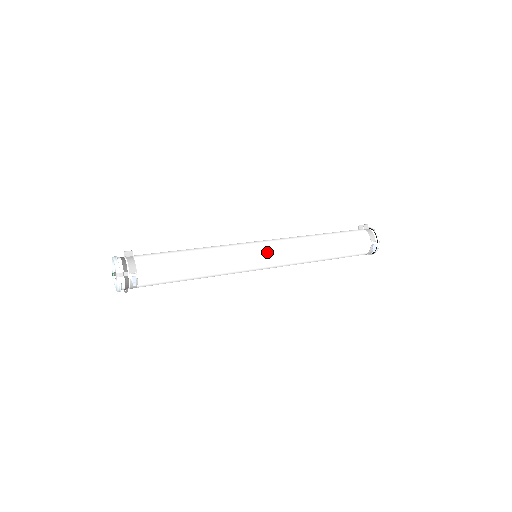
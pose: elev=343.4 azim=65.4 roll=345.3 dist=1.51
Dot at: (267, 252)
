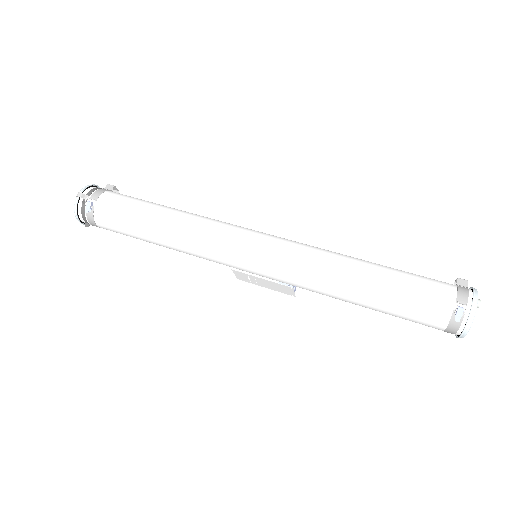
Dot at: (258, 241)
